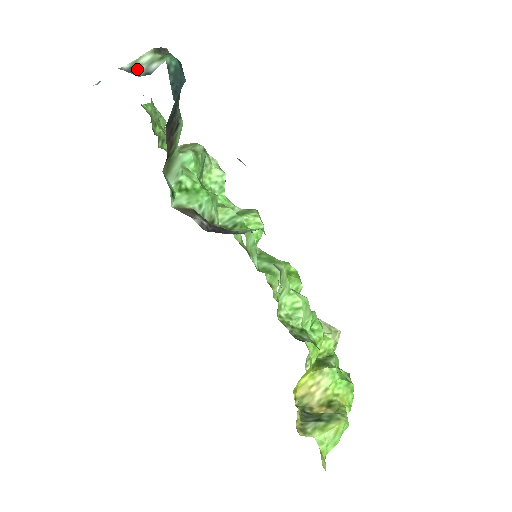
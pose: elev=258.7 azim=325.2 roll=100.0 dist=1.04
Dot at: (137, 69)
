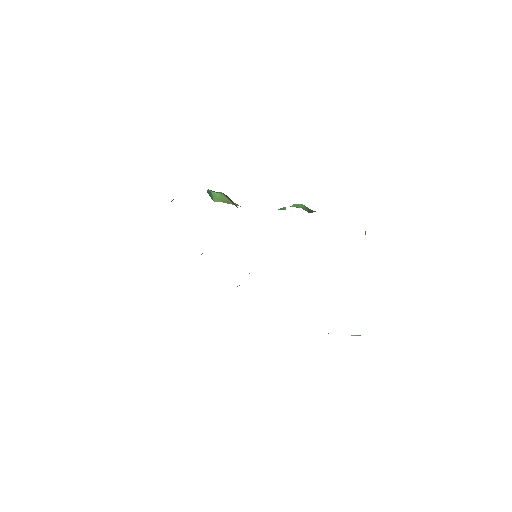
Dot at: occluded
